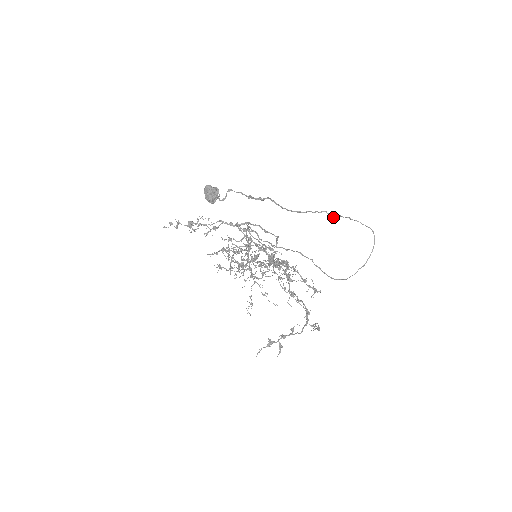
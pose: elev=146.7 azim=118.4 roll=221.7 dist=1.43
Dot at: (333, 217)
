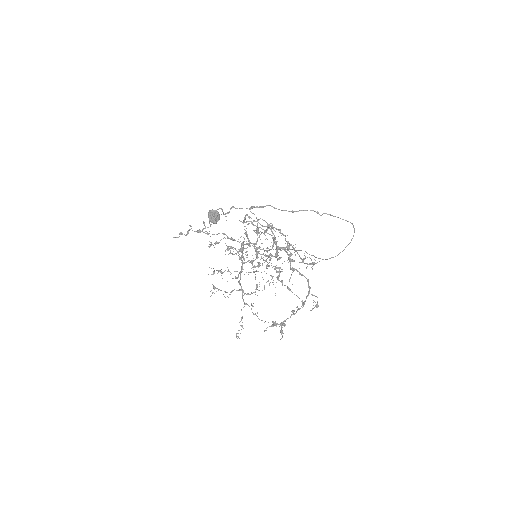
Dot at: occluded
